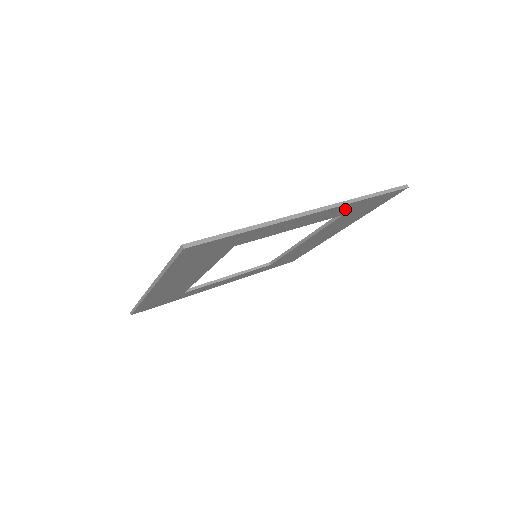
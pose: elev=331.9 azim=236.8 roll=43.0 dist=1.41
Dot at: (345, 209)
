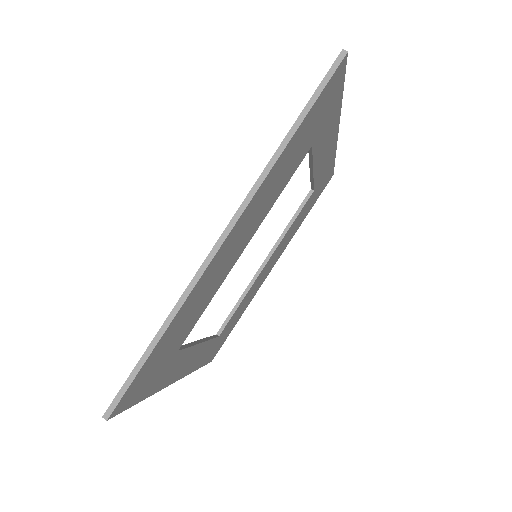
Dot at: (325, 169)
